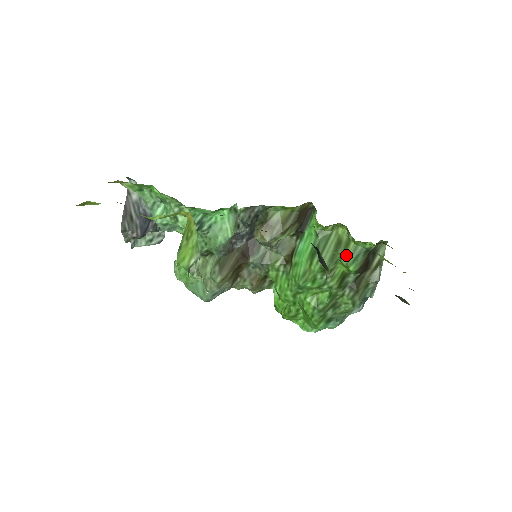
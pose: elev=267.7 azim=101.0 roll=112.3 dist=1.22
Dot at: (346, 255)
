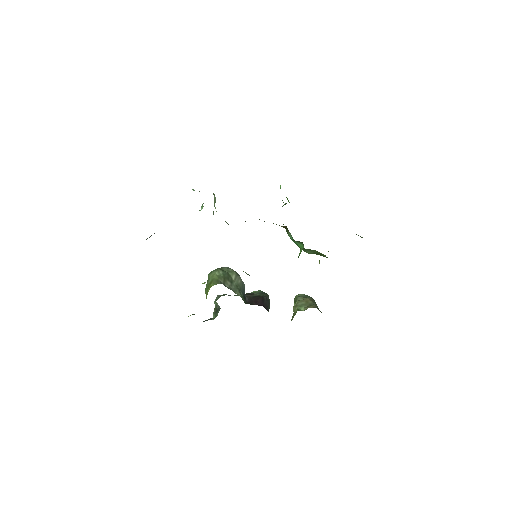
Dot at: occluded
